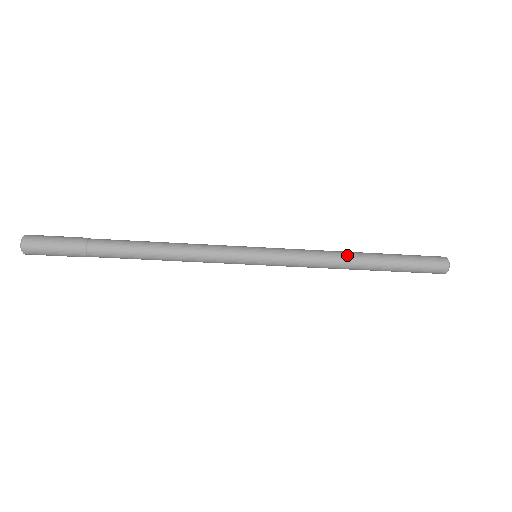
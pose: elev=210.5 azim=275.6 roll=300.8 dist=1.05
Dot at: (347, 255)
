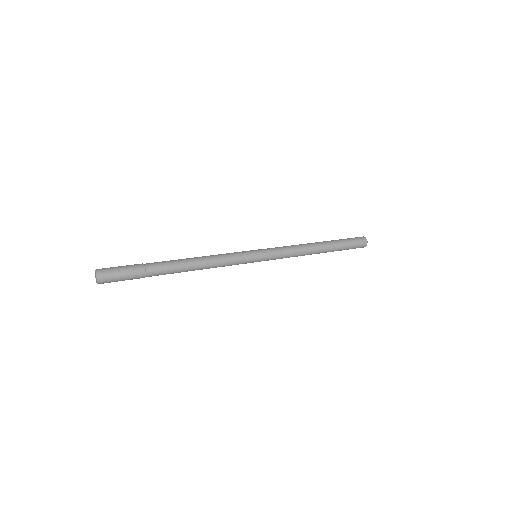
Dot at: (312, 251)
